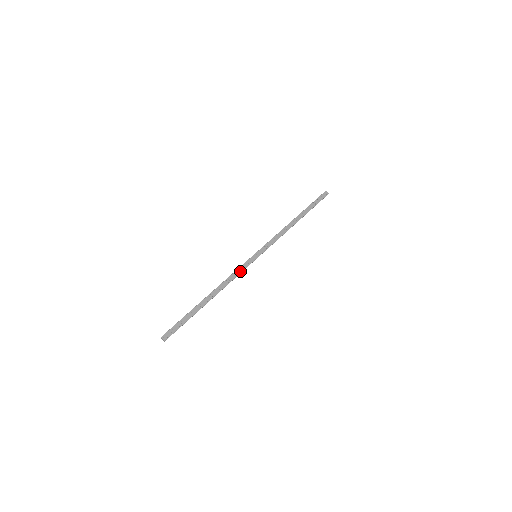
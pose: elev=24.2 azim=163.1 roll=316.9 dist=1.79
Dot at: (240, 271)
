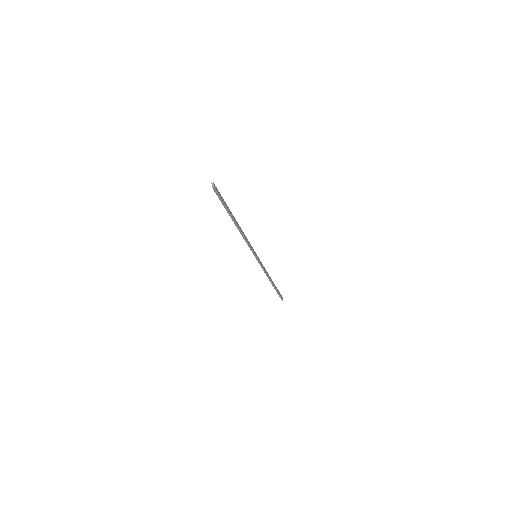
Dot at: (250, 245)
